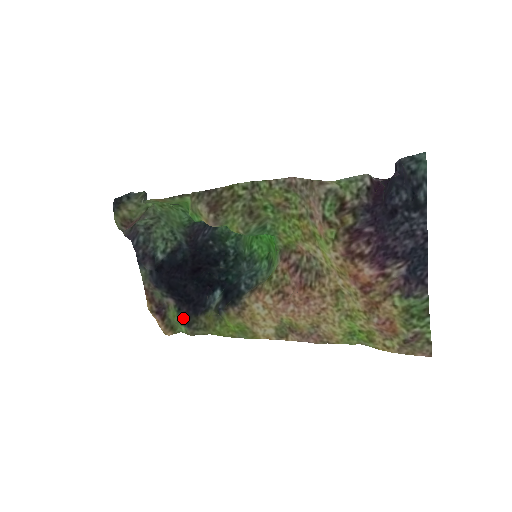
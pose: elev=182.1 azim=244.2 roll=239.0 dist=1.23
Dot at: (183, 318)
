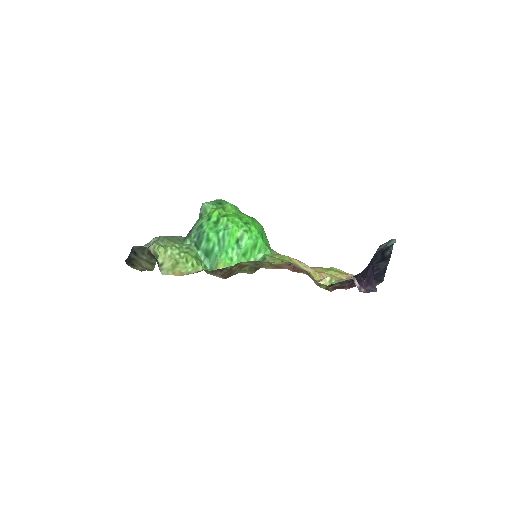
Dot at: occluded
